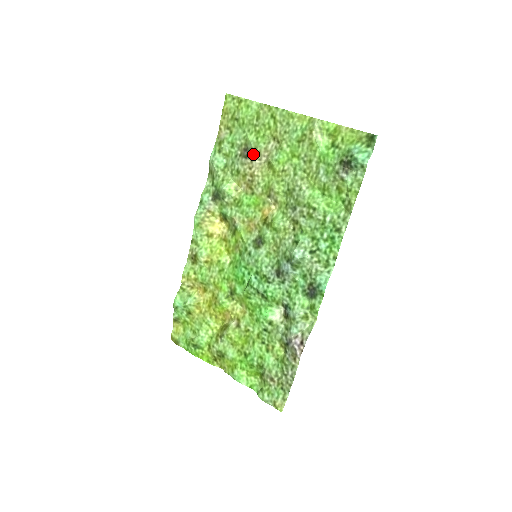
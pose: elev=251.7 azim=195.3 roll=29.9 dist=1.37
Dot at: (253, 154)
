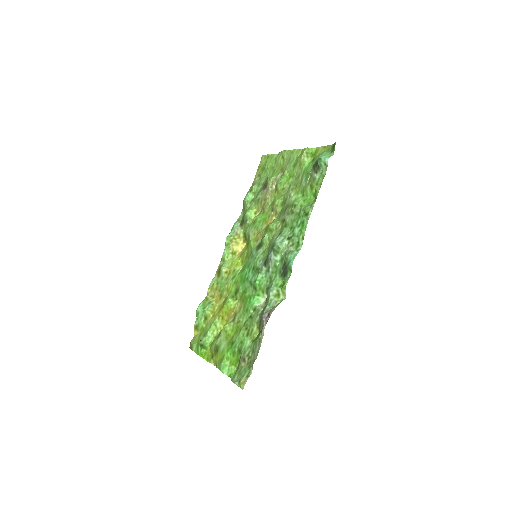
Dot at: (268, 184)
